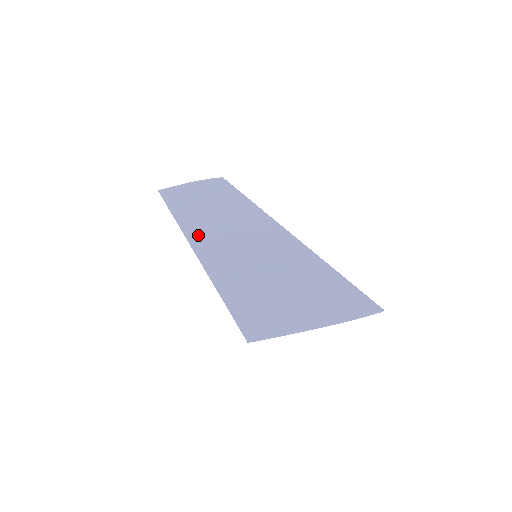
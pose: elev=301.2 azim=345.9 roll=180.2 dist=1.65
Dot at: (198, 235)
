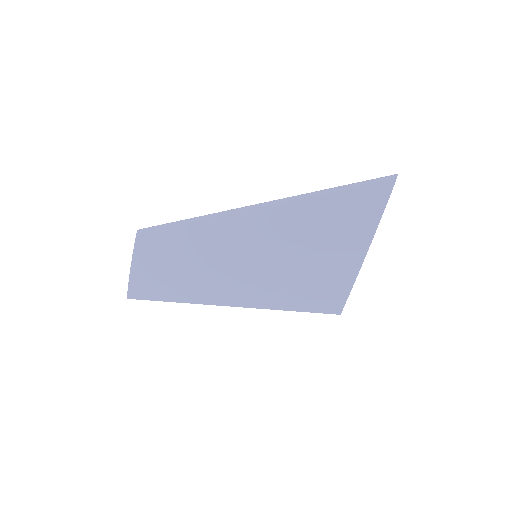
Dot at: (202, 294)
